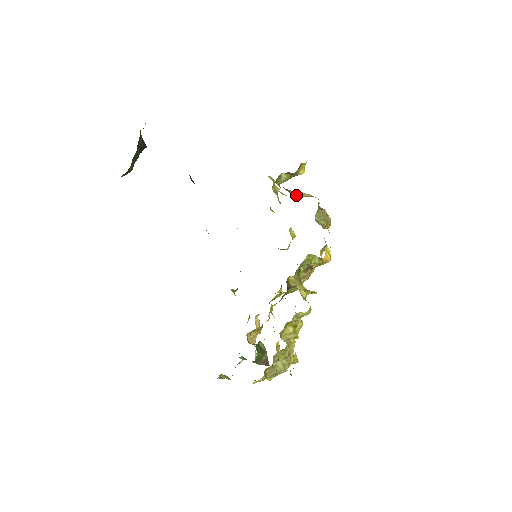
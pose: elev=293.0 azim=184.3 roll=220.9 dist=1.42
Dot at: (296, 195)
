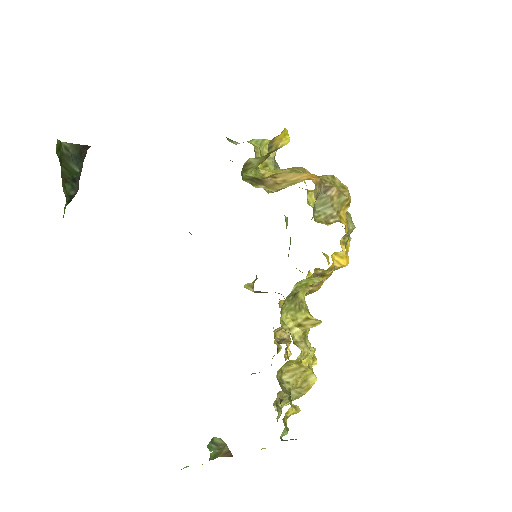
Dot at: (276, 186)
